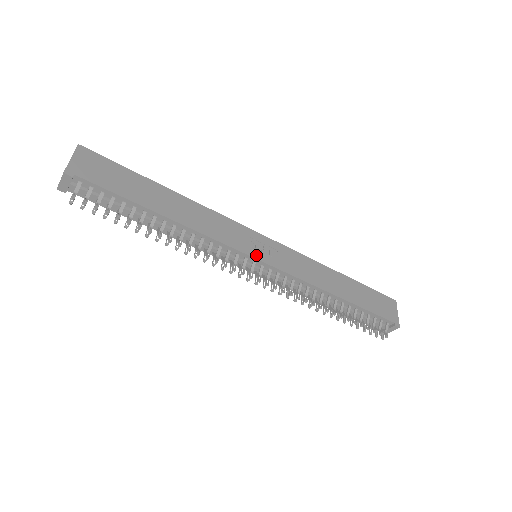
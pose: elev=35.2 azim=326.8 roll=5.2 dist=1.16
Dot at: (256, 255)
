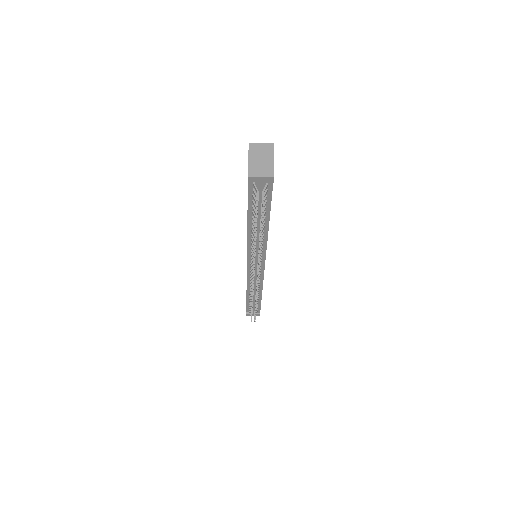
Dot at: occluded
